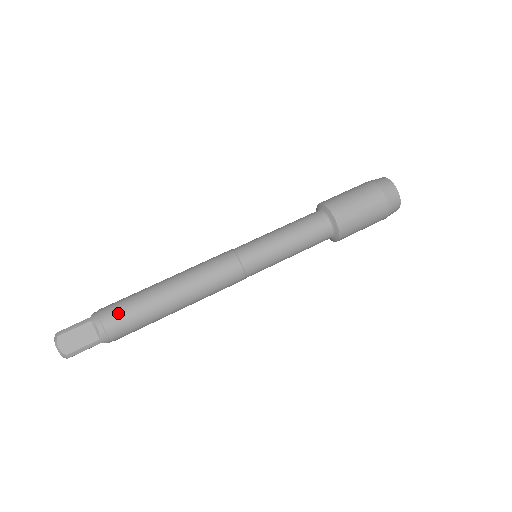
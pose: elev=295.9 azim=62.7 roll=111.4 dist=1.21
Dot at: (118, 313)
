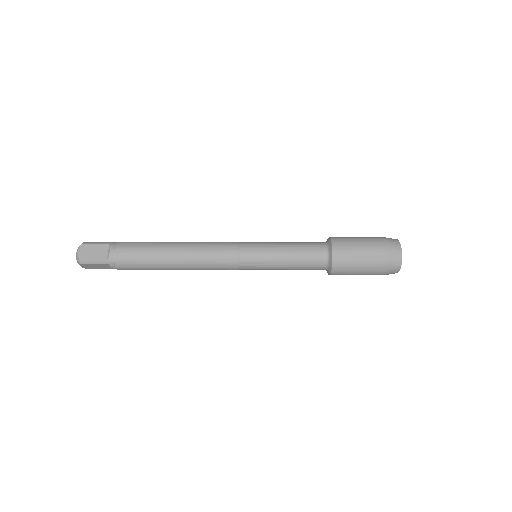
Dot at: (130, 267)
